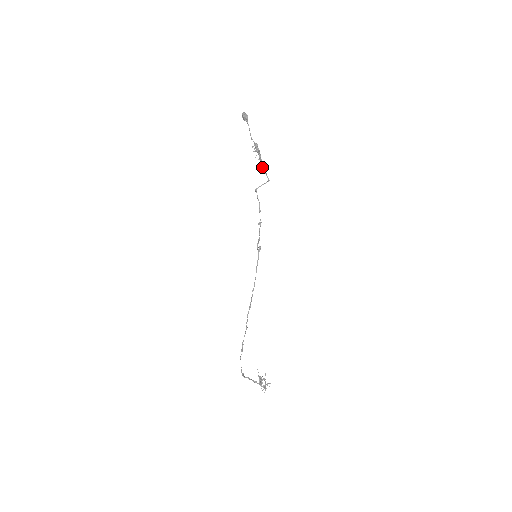
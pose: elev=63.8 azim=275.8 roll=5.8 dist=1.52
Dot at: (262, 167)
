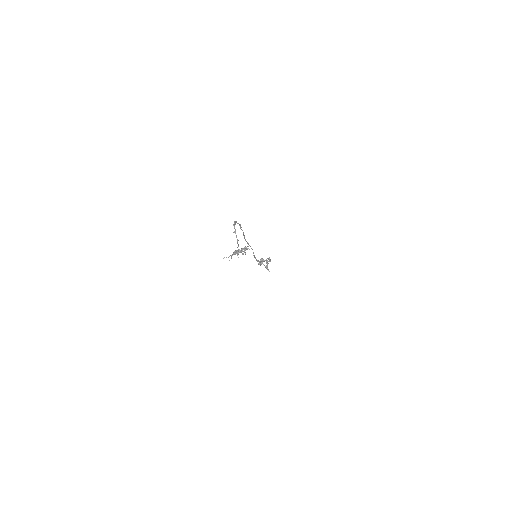
Dot at: occluded
